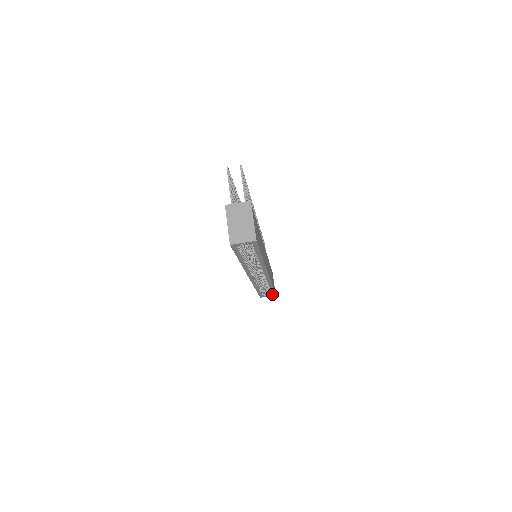
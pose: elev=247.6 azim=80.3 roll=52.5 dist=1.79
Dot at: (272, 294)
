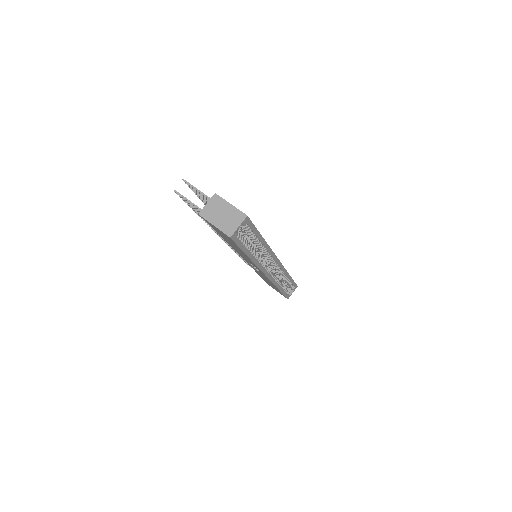
Dot at: (294, 287)
